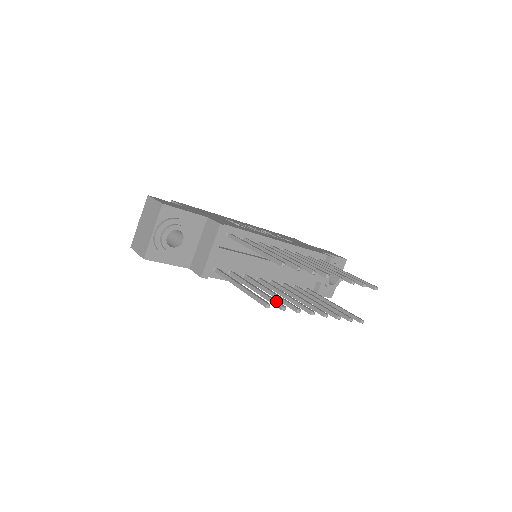
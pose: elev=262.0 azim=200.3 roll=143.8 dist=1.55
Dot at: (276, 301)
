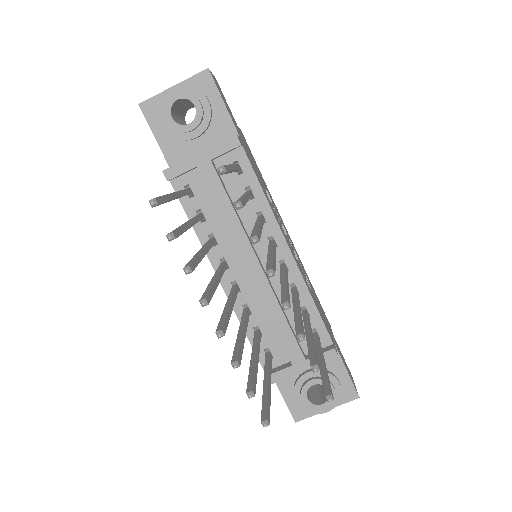
Dot at: (178, 230)
